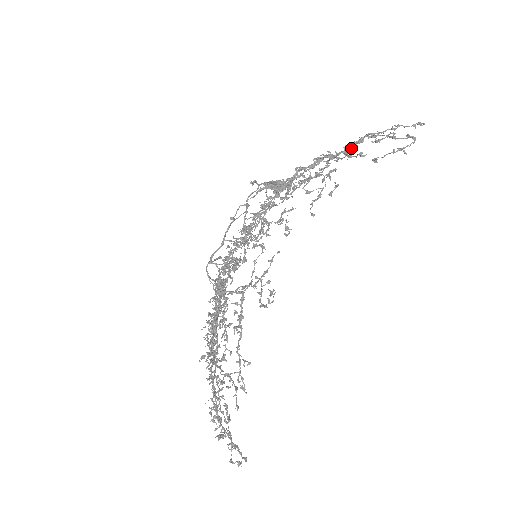
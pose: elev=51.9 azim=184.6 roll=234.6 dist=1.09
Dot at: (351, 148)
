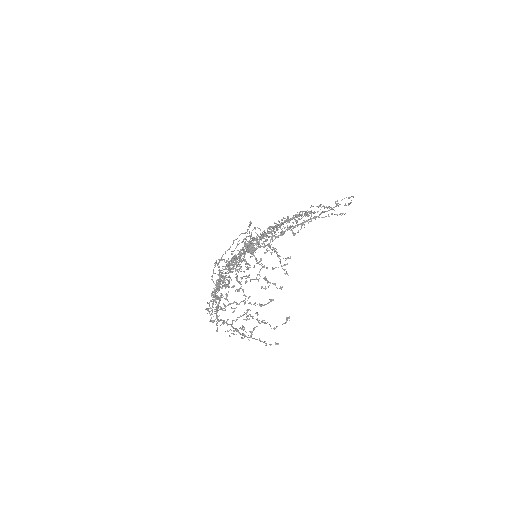
Dot at: occluded
